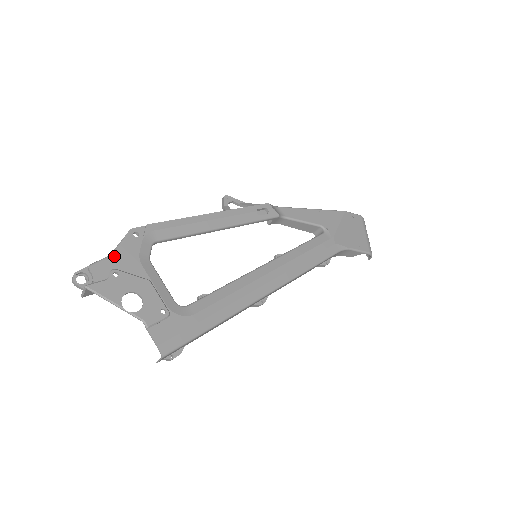
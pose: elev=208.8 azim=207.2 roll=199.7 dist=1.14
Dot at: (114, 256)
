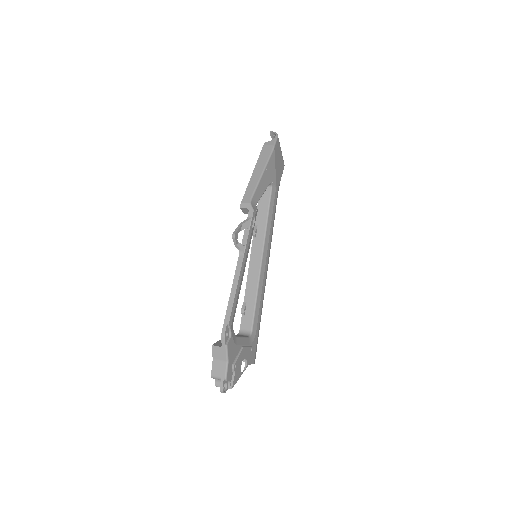
Dot at: (229, 360)
